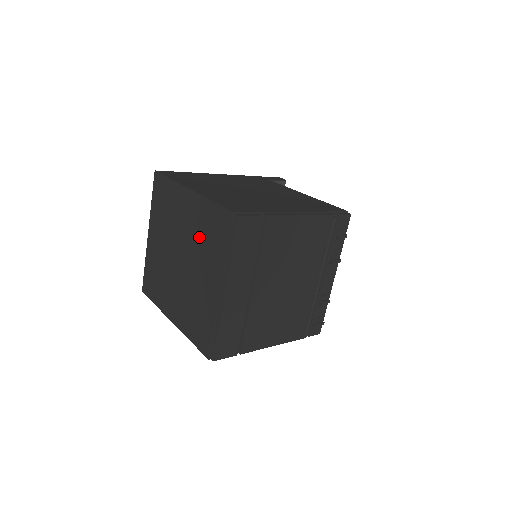
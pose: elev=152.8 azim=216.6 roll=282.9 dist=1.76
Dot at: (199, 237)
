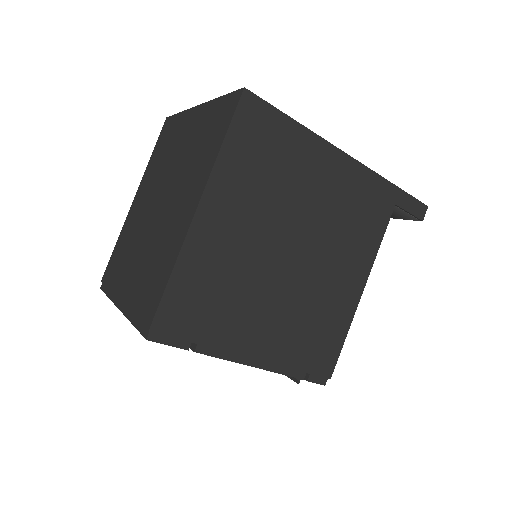
Dot at: (158, 247)
